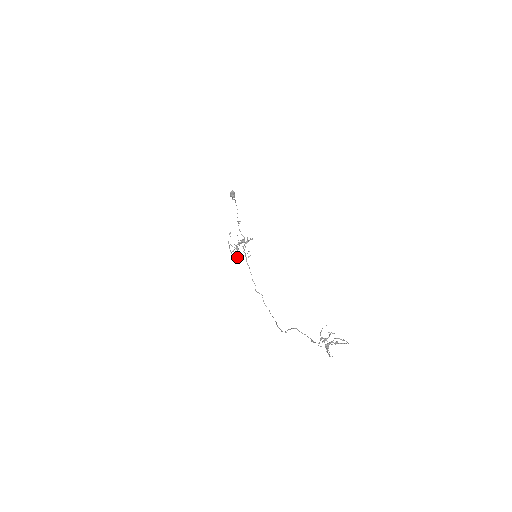
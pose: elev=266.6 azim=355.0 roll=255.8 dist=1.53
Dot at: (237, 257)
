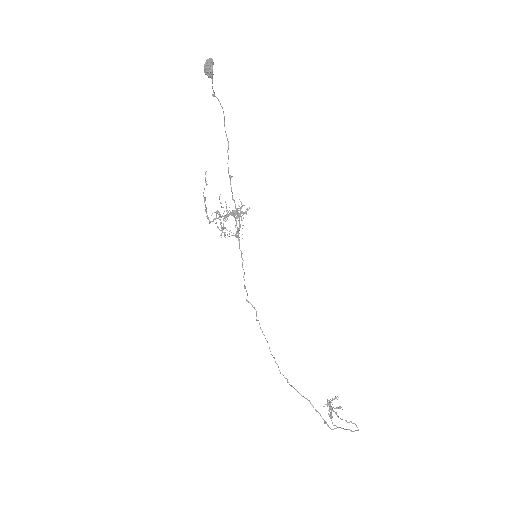
Dot at: (220, 235)
